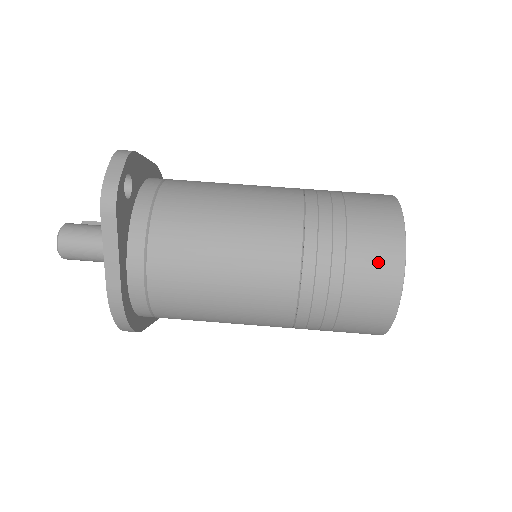
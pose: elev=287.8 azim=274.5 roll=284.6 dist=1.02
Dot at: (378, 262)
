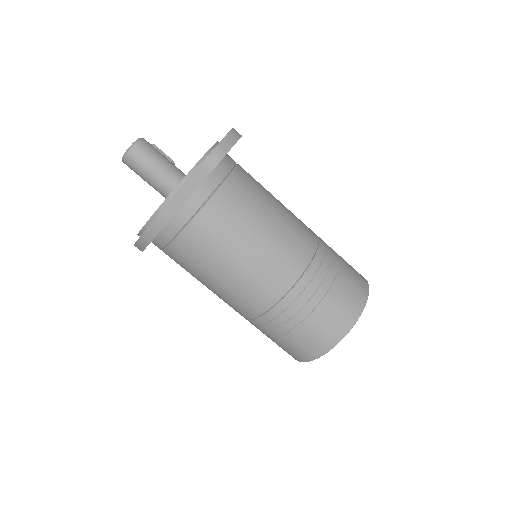
Dot at: (338, 316)
